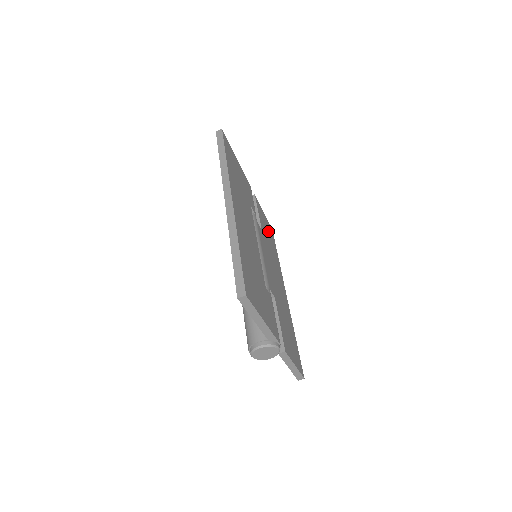
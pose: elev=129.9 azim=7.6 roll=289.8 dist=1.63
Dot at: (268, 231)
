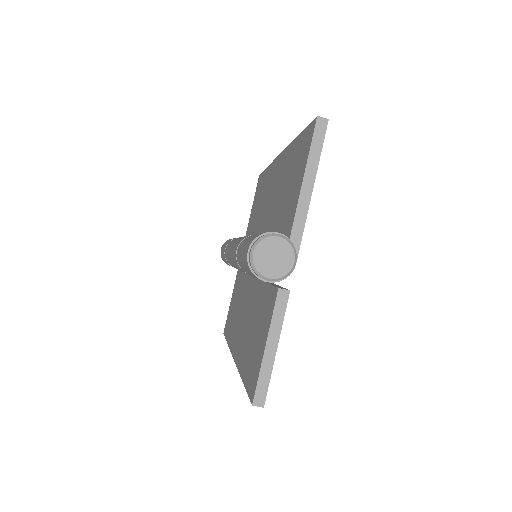
Dot at: occluded
